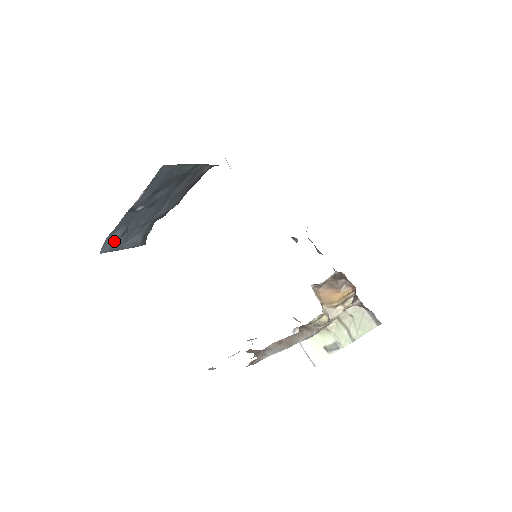
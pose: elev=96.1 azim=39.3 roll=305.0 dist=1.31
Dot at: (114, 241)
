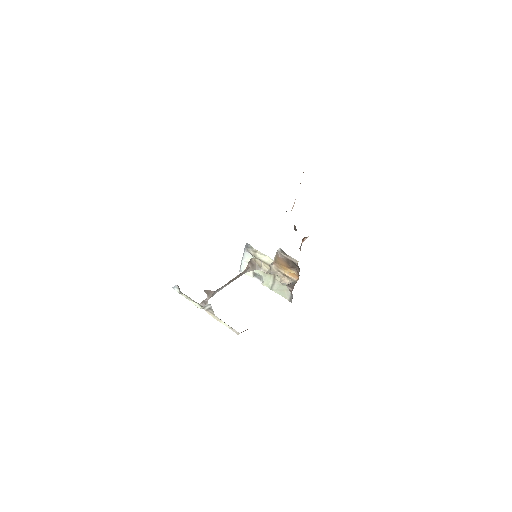
Dot at: occluded
